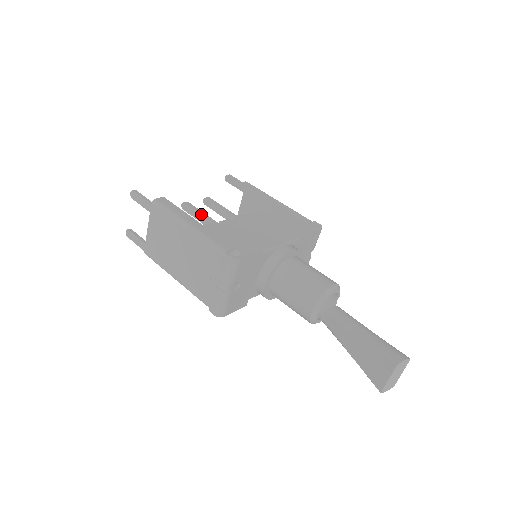
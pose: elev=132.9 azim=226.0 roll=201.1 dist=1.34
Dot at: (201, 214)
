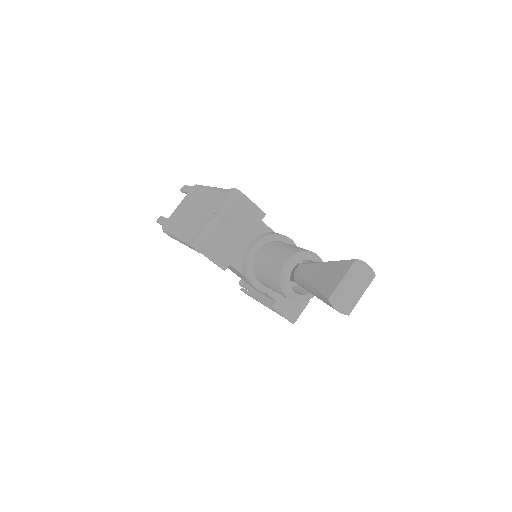
Dot at: occluded
